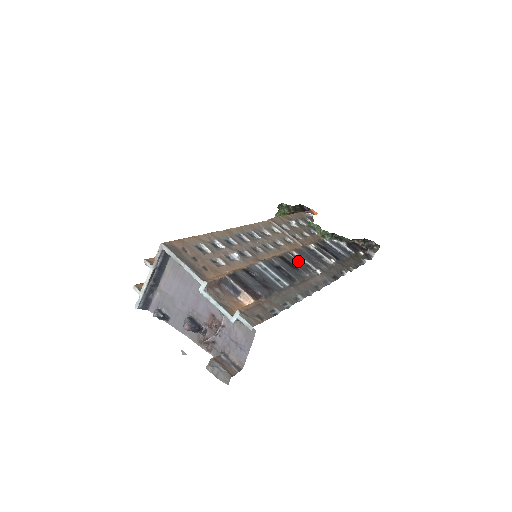
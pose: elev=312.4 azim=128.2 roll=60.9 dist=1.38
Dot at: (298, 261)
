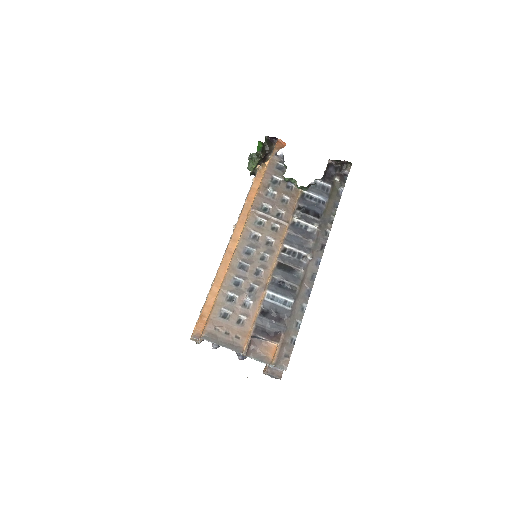
Dot at: (291, 258)
